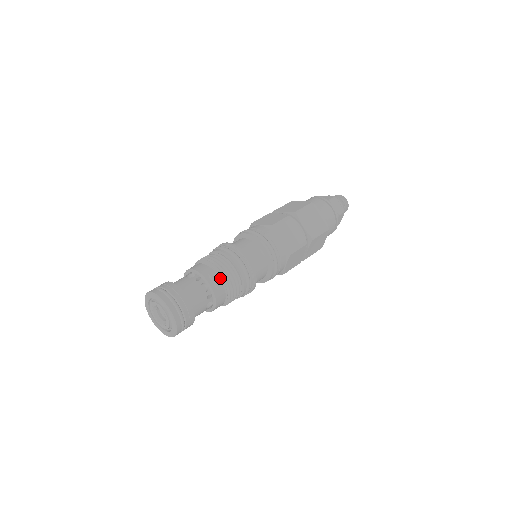
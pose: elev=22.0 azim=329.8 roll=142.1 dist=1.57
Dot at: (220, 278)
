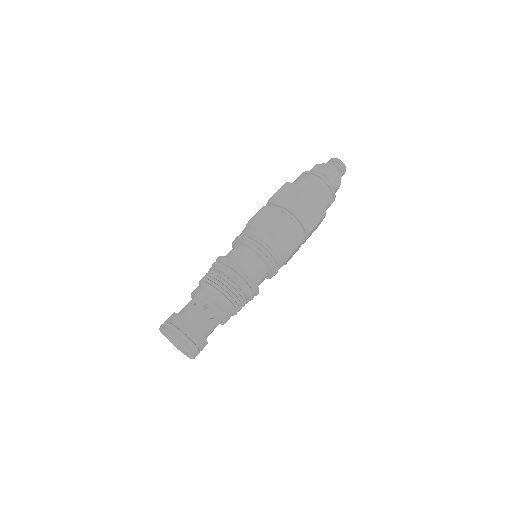
Dot at: (226, 303)
